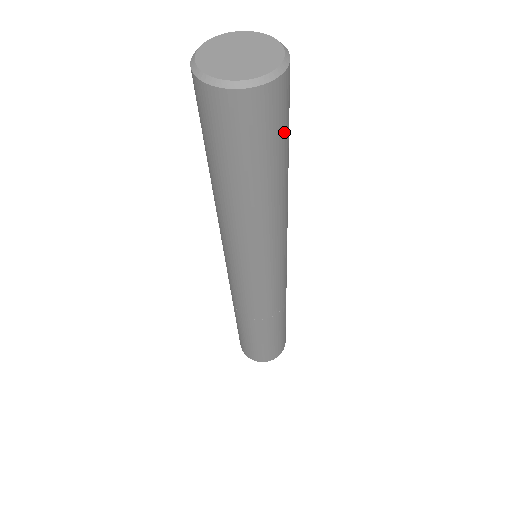
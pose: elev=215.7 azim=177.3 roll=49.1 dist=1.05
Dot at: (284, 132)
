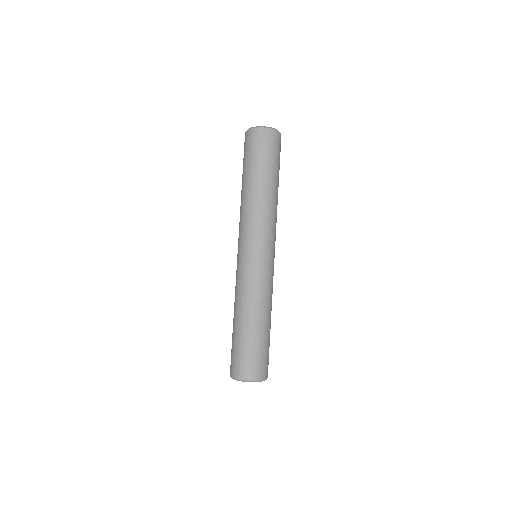
Dot at: (268, 155)
